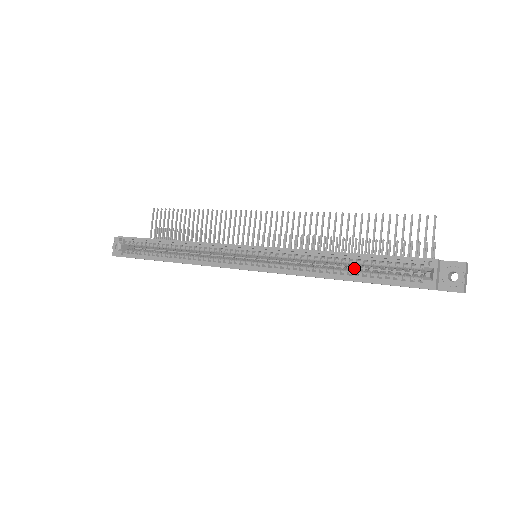
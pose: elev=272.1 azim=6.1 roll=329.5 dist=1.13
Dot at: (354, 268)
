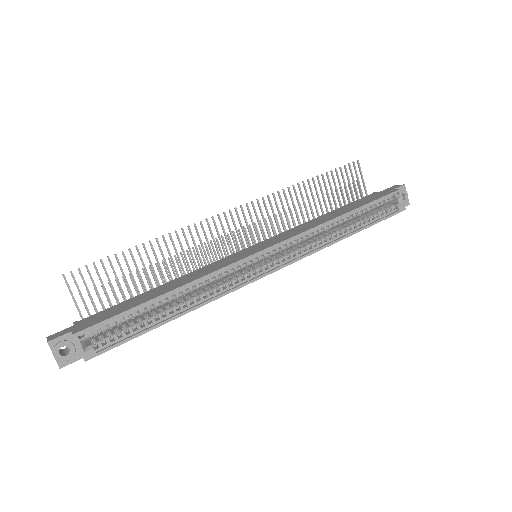
Dot at: (350, 221)
